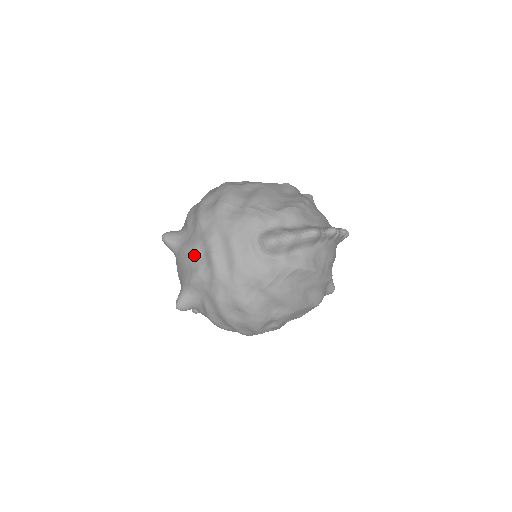
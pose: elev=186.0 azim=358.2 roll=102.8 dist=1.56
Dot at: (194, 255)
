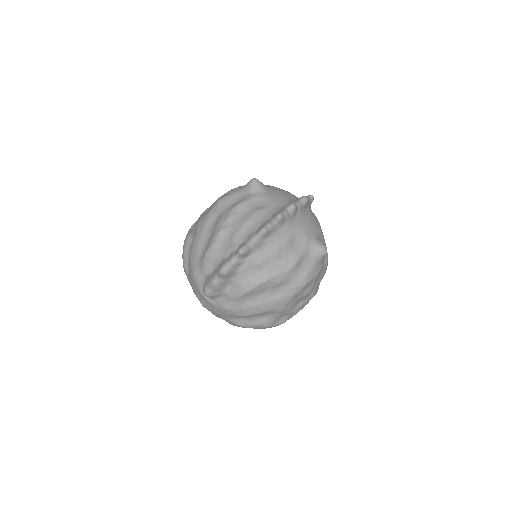
Dot at: occluded
